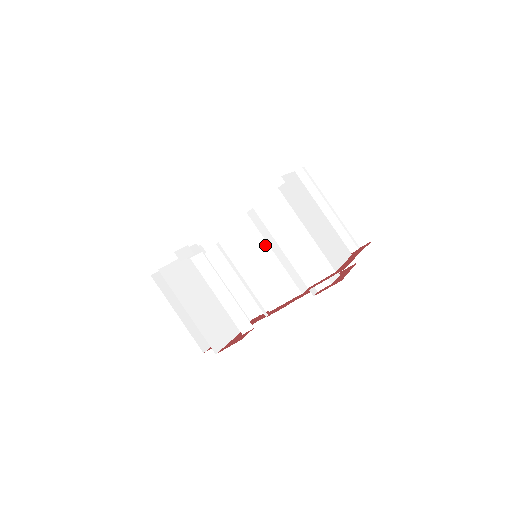
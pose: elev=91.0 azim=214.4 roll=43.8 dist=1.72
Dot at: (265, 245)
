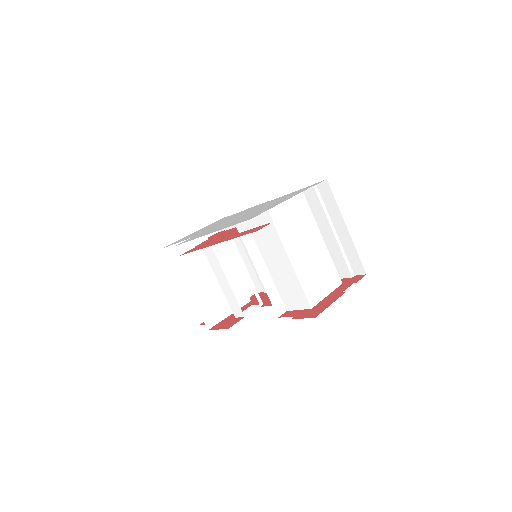
Dot at: occluded
